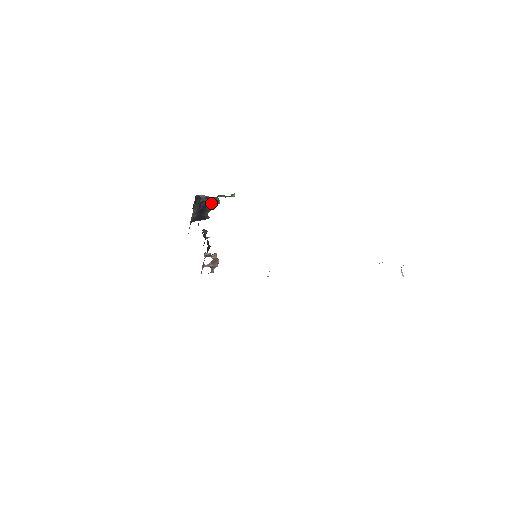
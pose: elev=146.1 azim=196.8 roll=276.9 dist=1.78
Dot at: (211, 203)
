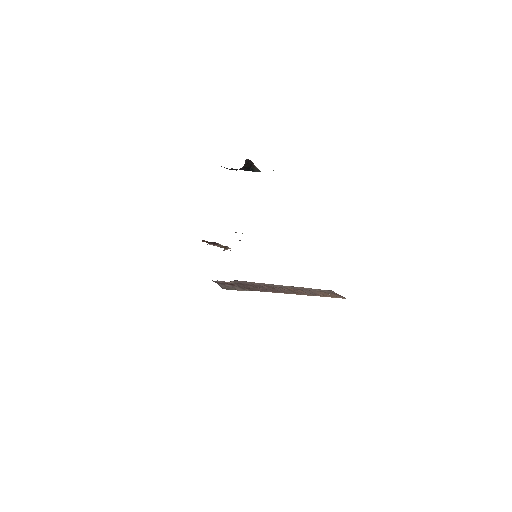
Dot at: occluded
